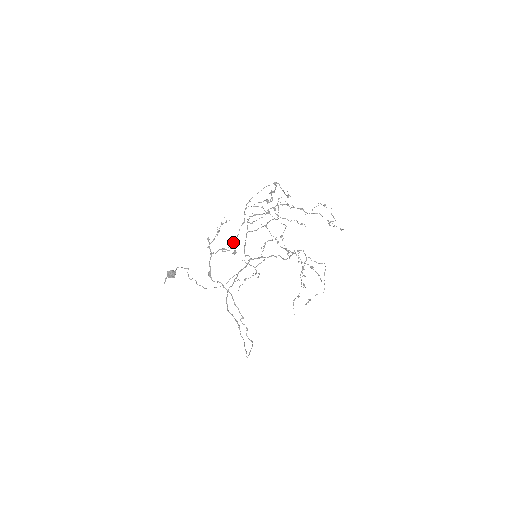
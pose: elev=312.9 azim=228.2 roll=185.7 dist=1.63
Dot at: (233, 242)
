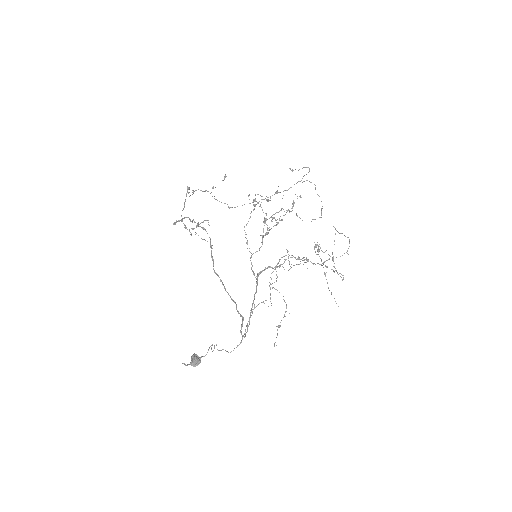
Dot at: (192, 192)
